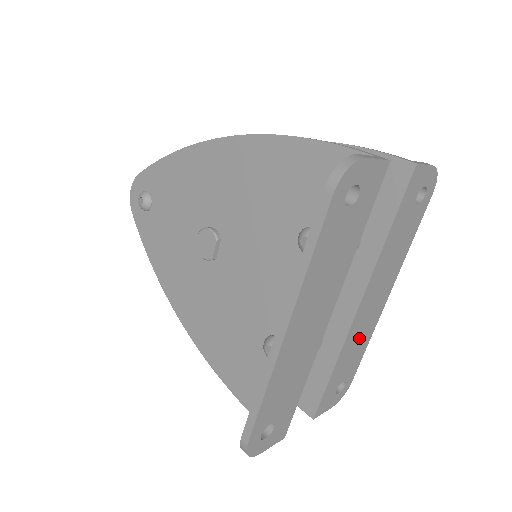
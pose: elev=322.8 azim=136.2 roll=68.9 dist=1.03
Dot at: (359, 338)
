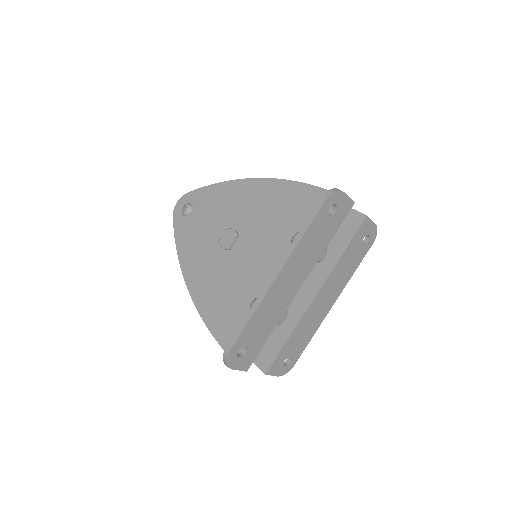
Dot at: (309, 325)
